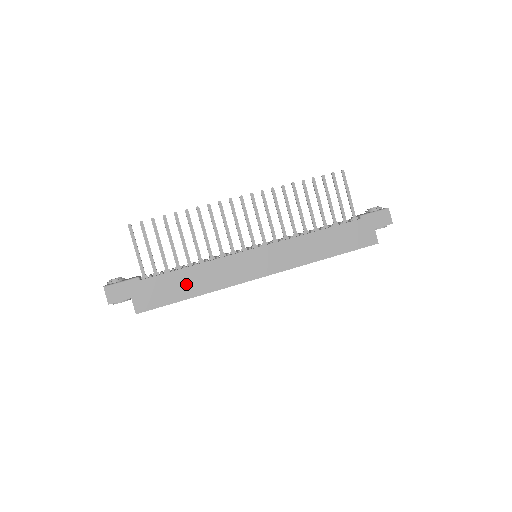
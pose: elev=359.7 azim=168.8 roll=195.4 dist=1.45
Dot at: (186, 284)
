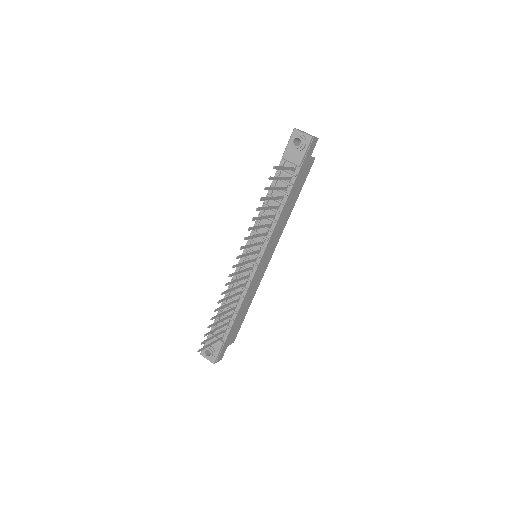
Dot at: (243, 312)
